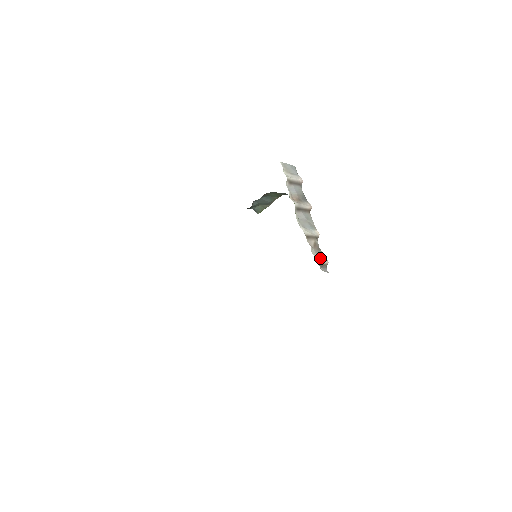
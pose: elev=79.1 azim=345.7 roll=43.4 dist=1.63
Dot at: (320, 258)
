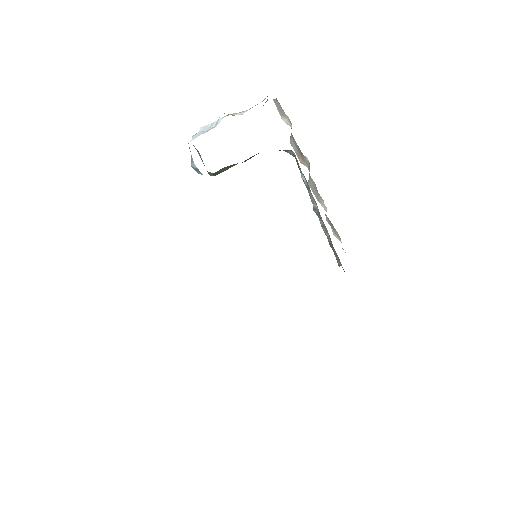
Dot at: (339, 237)
